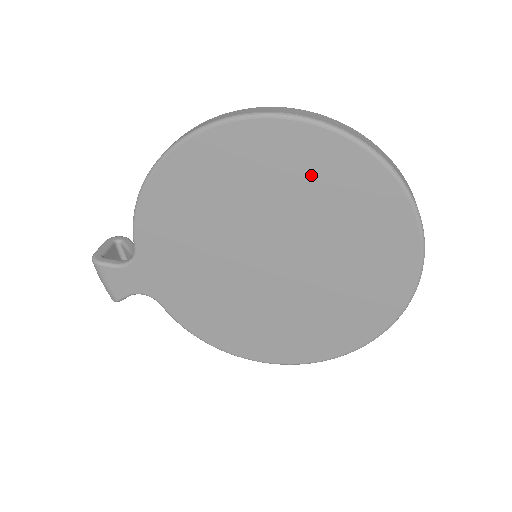
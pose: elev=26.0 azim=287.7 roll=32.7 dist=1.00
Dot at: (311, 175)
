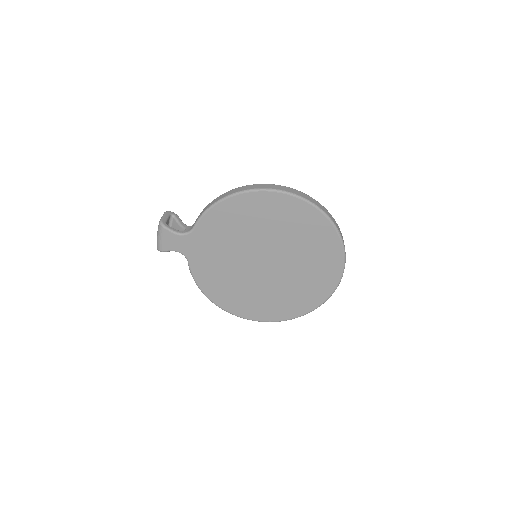
Dot at: (307, 231)
